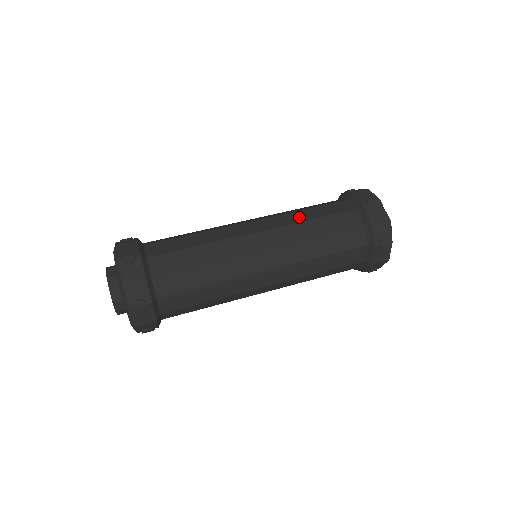
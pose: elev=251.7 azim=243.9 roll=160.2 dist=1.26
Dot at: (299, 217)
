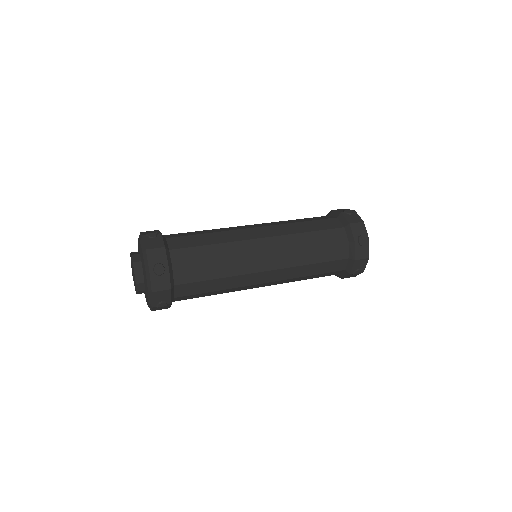
Dot at: (302, 242)
